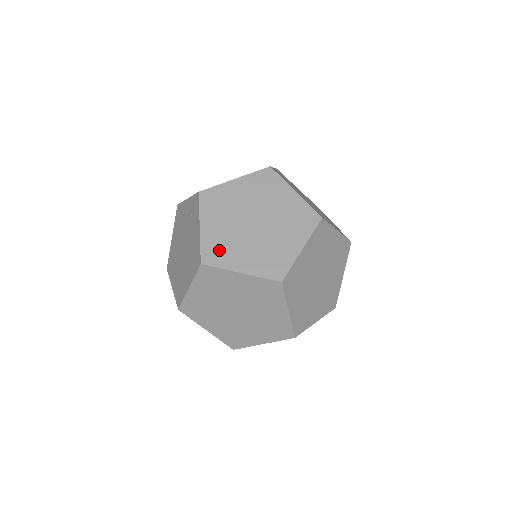
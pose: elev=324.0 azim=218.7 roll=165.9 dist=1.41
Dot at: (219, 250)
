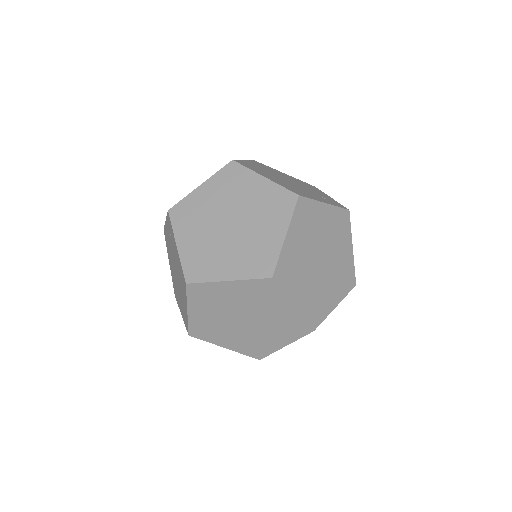
Dot at: (201, 264)
